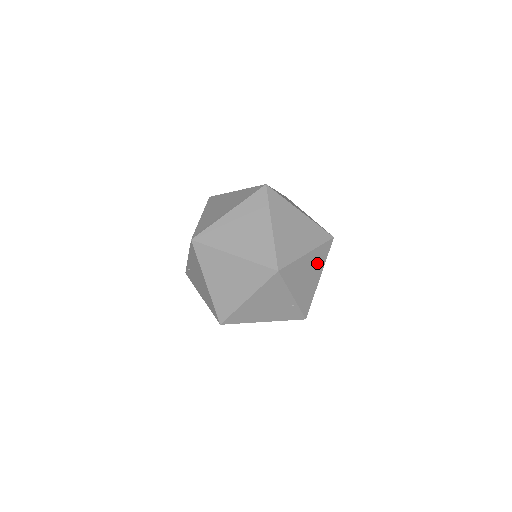
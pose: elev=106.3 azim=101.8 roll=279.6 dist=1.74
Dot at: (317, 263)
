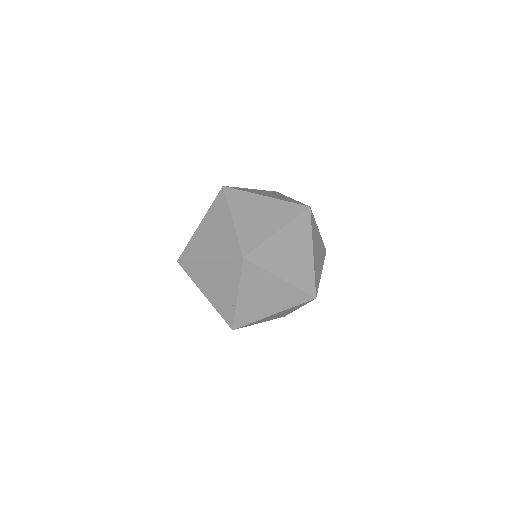
Dot at: (283, 298)
